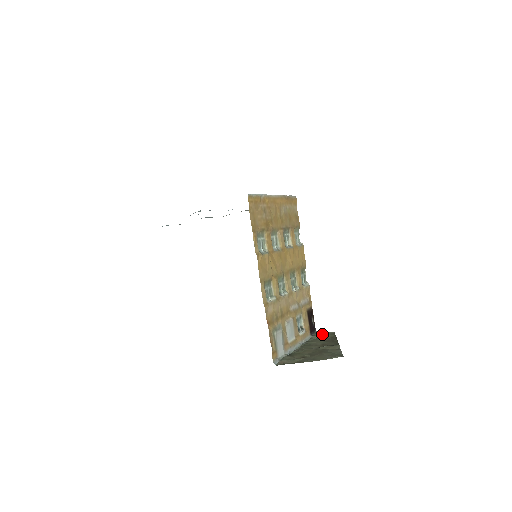
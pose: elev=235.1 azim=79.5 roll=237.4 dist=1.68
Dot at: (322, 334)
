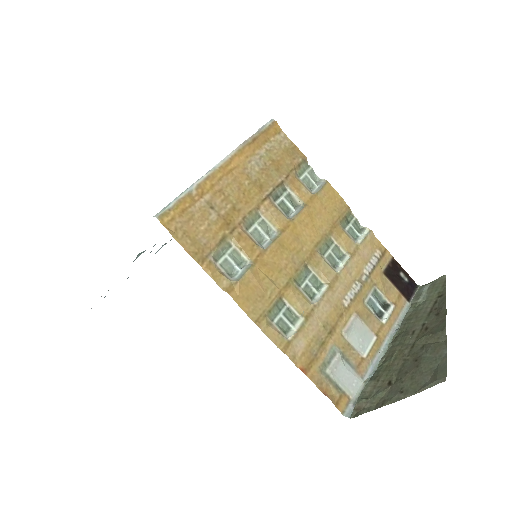
Dot at: (426, 290)
